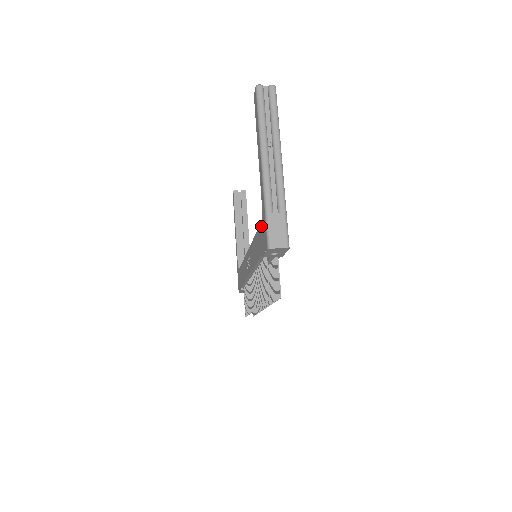
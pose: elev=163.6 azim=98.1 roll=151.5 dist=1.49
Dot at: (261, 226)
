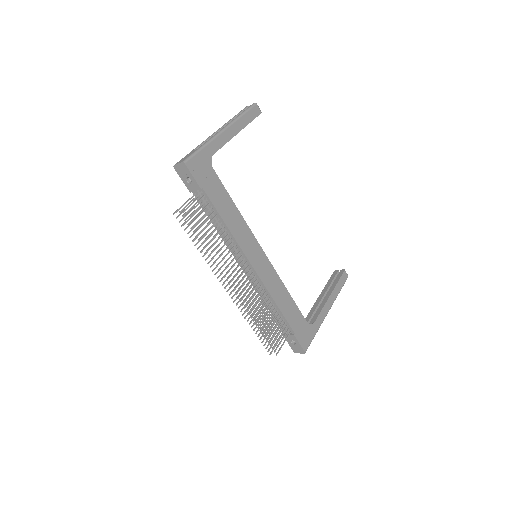
Dot at: occluded
